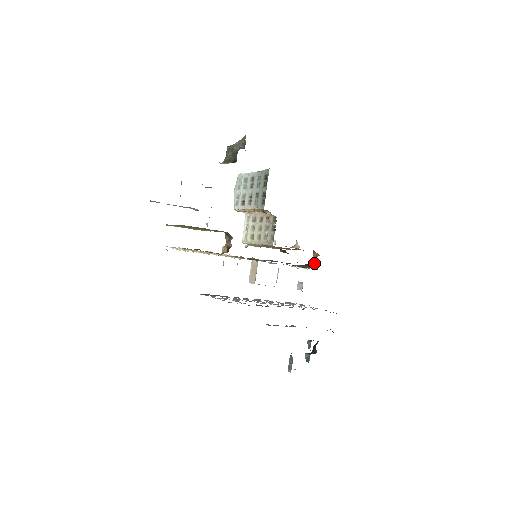
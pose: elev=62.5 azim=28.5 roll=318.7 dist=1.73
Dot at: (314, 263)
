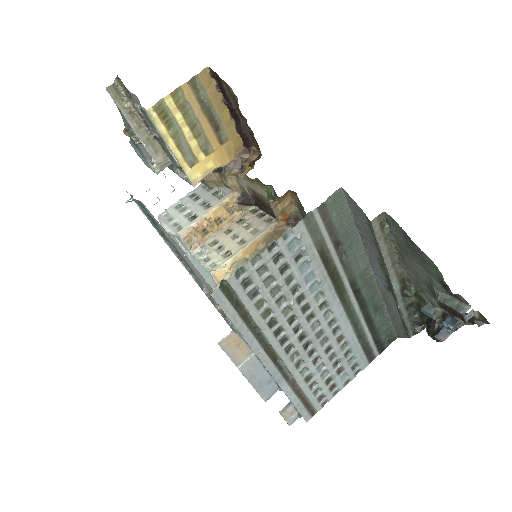
Dot at: occluded
